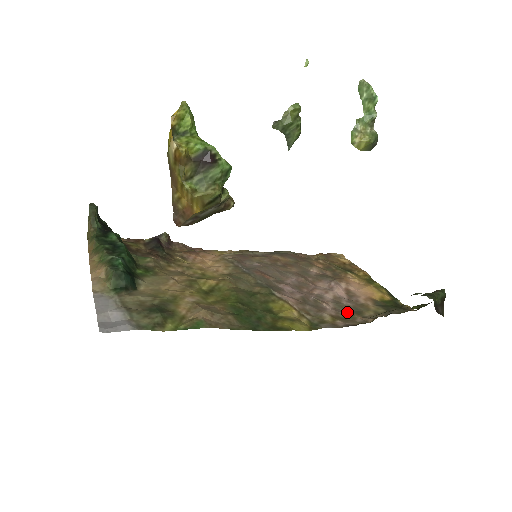
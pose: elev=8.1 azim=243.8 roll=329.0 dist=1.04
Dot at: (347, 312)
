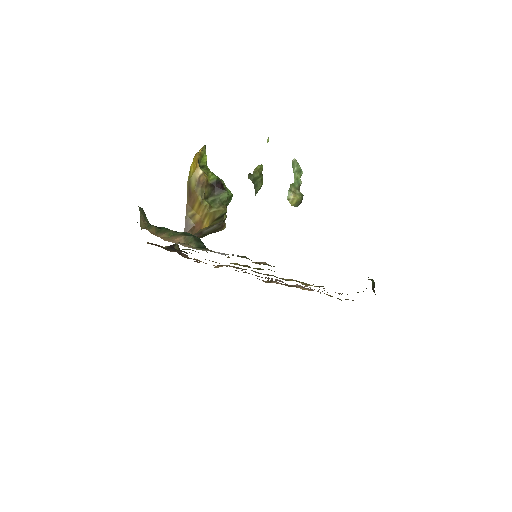
Dot at: occluded
